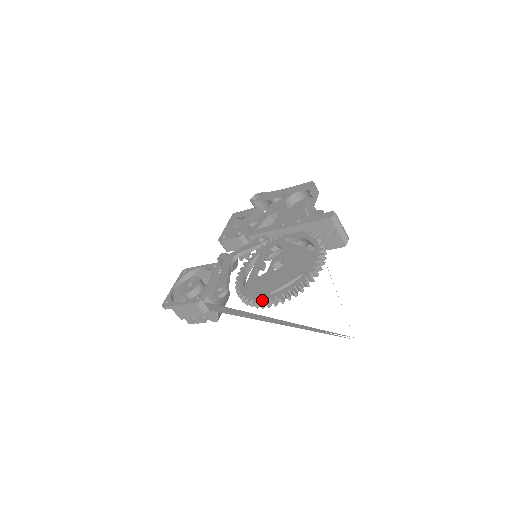
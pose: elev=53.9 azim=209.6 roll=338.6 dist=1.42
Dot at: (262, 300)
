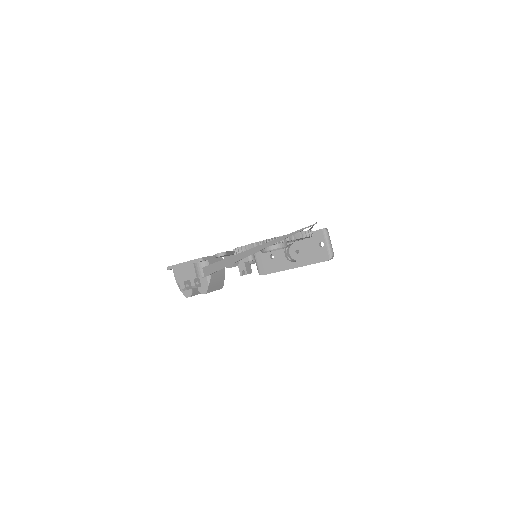
Dot at: (253, 243)
